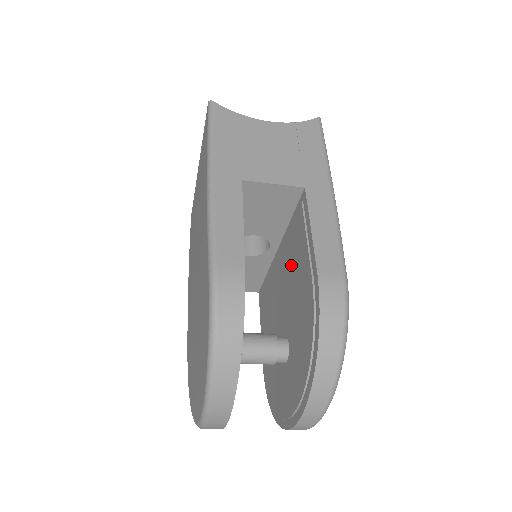
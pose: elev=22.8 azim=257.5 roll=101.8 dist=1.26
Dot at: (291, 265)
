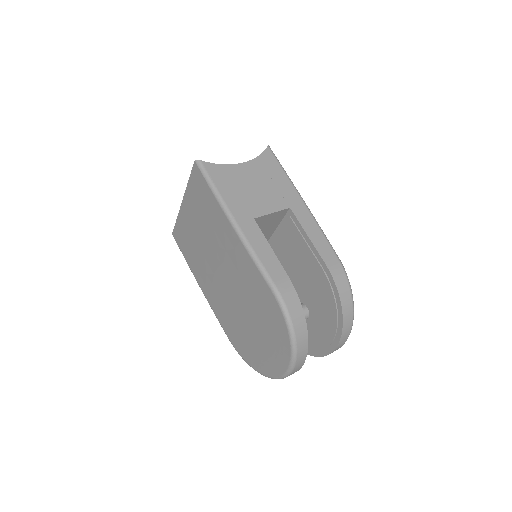
Dot at: (292, 258)
